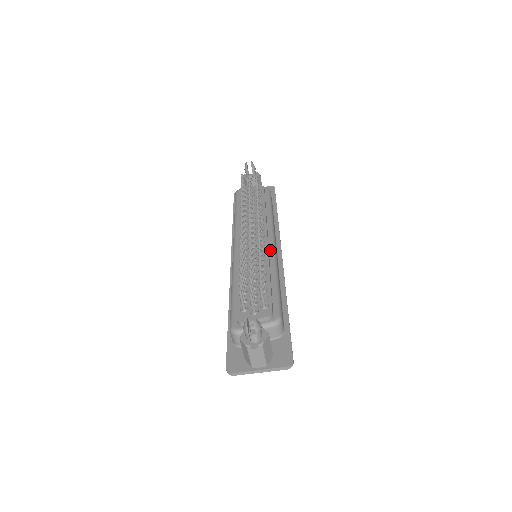
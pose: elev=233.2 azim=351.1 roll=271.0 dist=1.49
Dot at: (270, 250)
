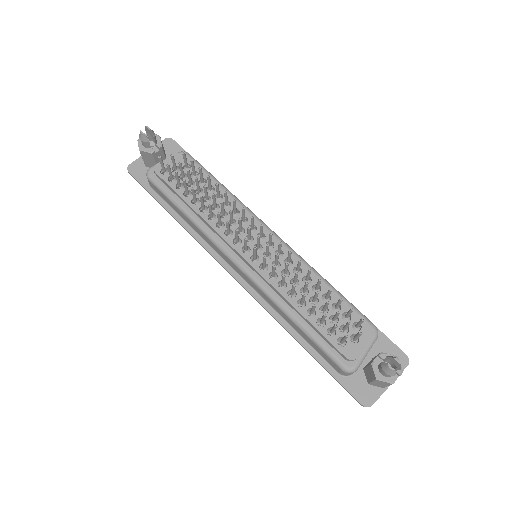
Dot at: (285, 249)
